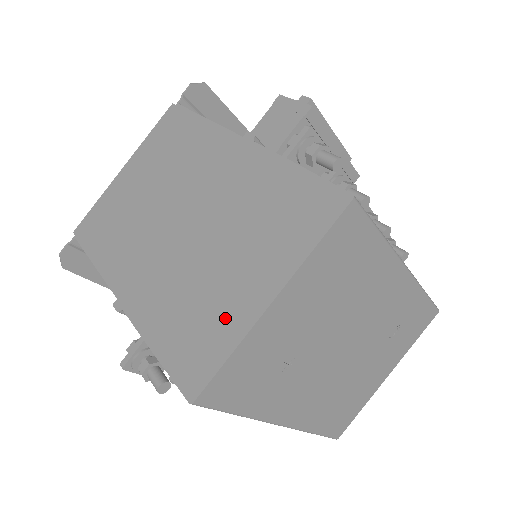
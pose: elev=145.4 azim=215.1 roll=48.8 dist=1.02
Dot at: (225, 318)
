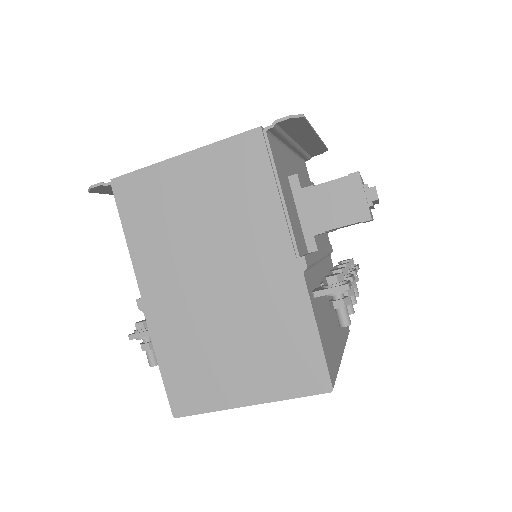
Dot at: (216, 389)
